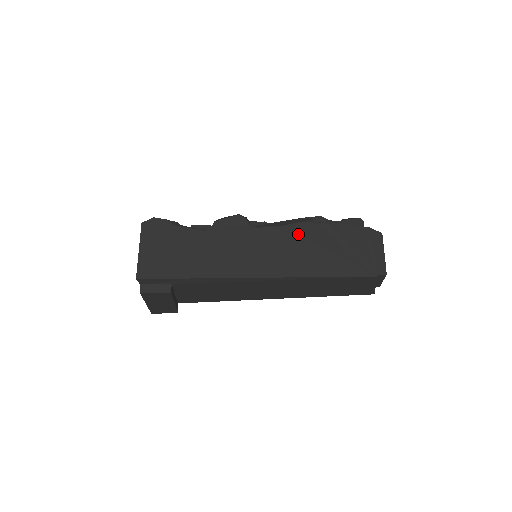
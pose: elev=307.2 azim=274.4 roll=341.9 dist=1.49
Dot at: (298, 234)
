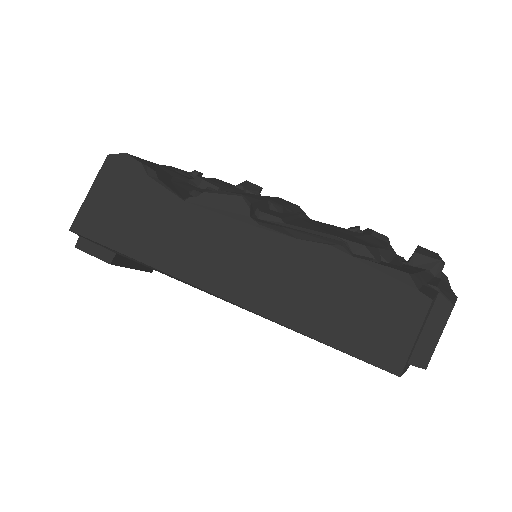
Dot at: (313, 261)
